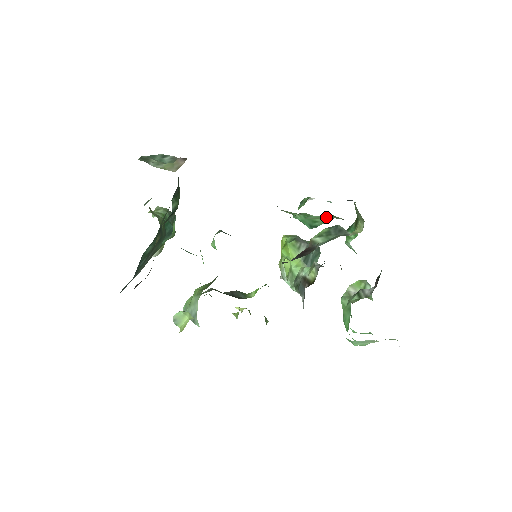
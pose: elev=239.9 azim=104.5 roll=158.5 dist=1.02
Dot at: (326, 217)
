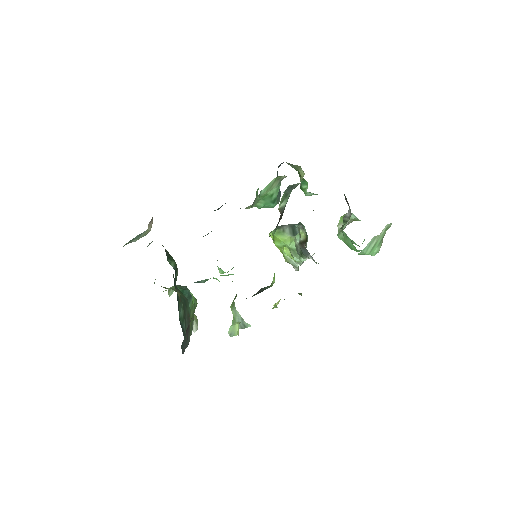
Dot at: (274, 184)
